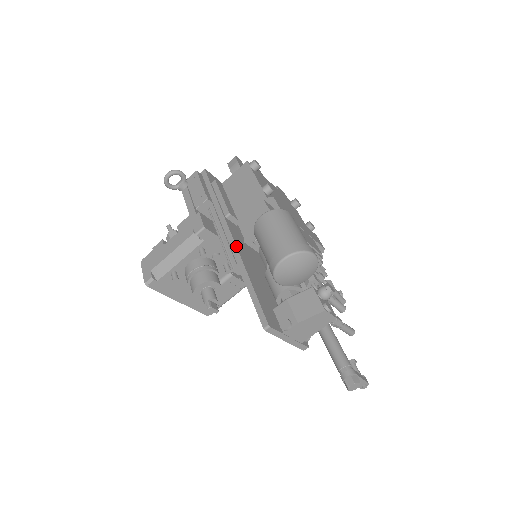
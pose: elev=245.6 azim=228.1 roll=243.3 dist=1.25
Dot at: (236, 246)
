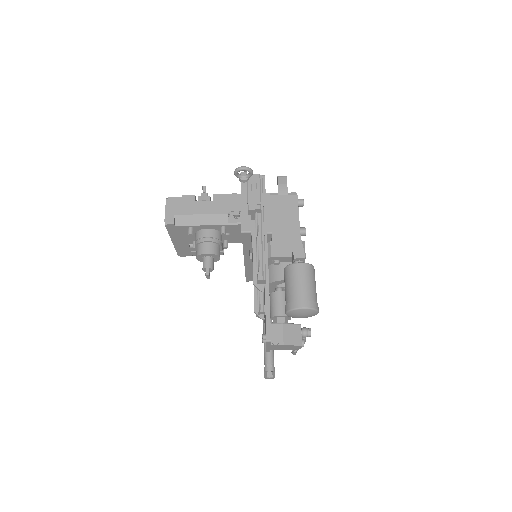
Dot at: occluded
